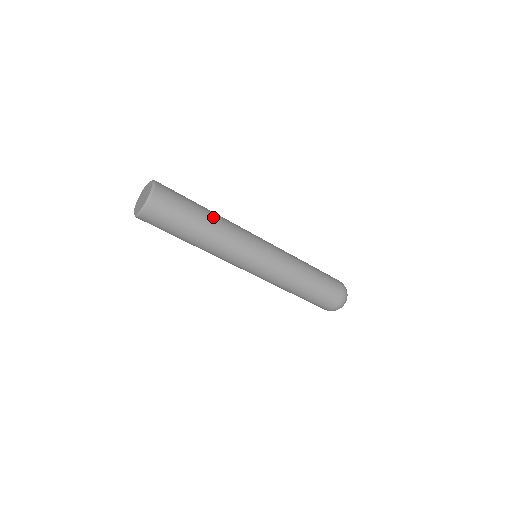
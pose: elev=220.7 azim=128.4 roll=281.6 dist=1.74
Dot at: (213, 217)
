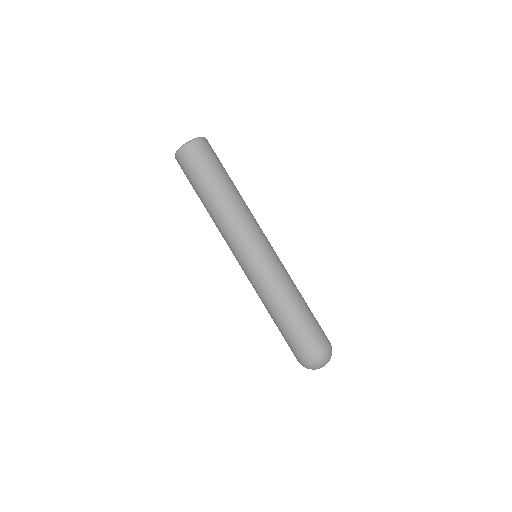
Dot at: occluded
